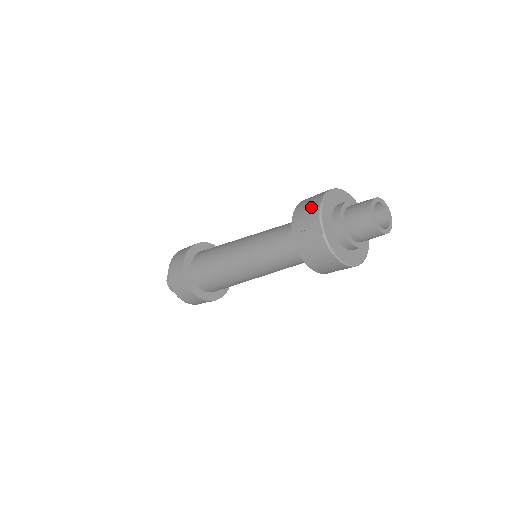
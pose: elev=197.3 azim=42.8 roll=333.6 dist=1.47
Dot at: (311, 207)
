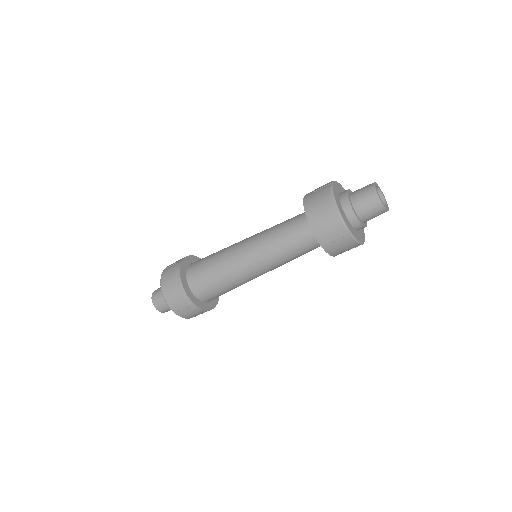
Dot at: occluded
